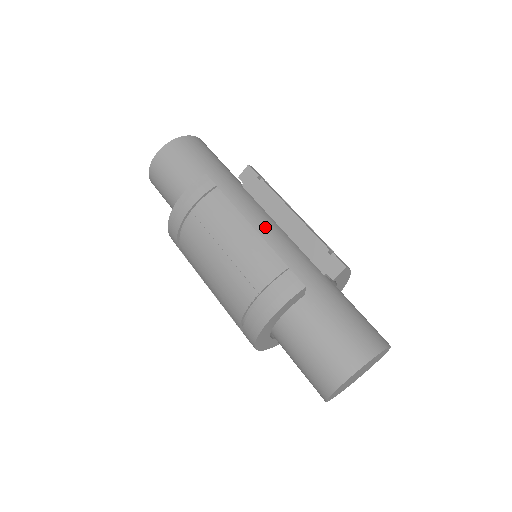
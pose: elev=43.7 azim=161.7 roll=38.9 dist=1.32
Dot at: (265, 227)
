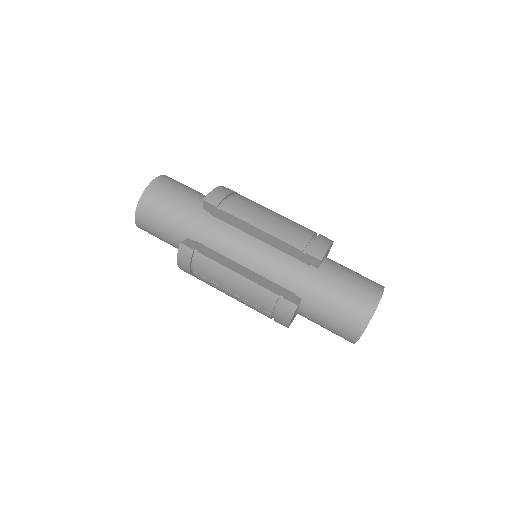
Dot at: (247, 253)
